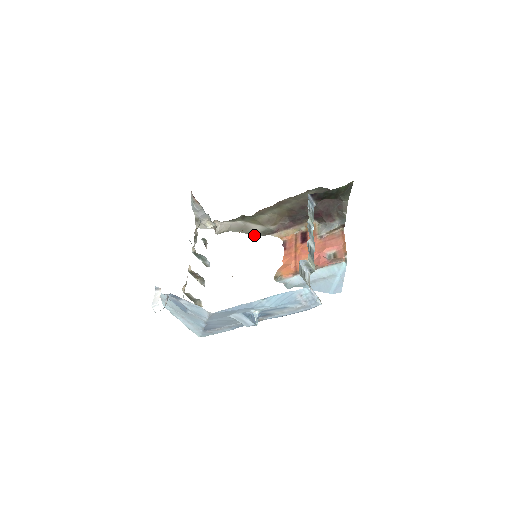
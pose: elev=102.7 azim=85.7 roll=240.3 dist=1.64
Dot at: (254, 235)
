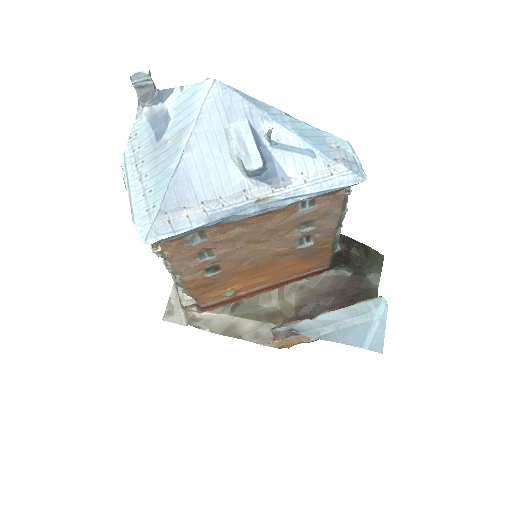
Dot at: occluded
